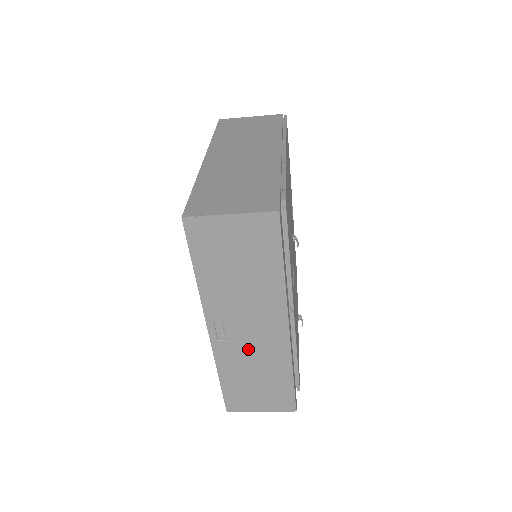
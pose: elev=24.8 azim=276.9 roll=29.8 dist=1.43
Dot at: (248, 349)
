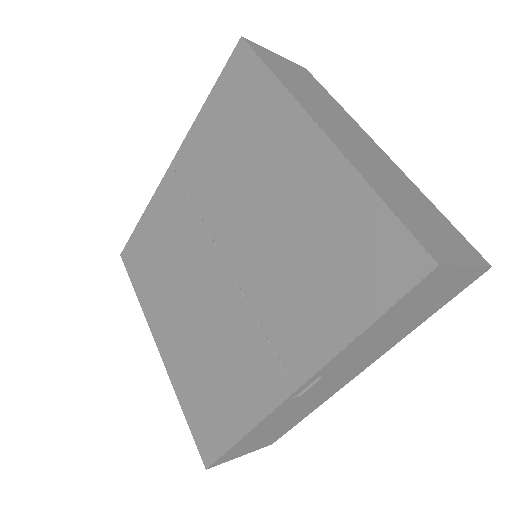
Dot at: (307, 399)
